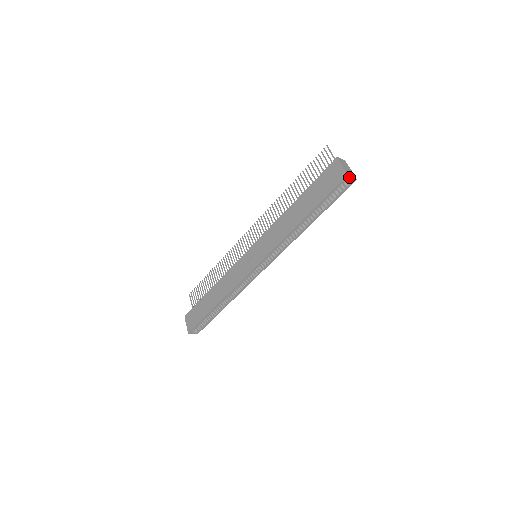
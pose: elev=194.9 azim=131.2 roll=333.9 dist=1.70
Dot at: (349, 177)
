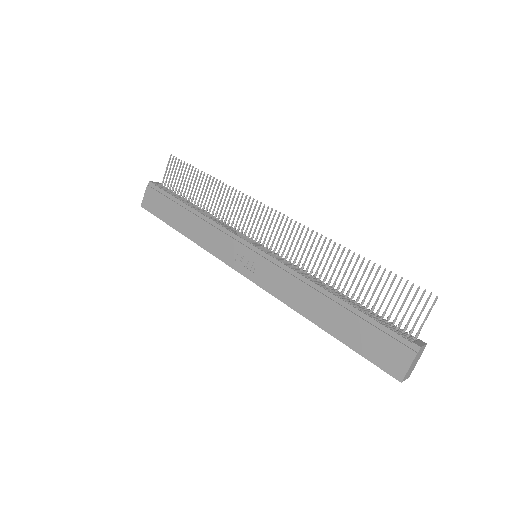
Dot at: (402, 380)
